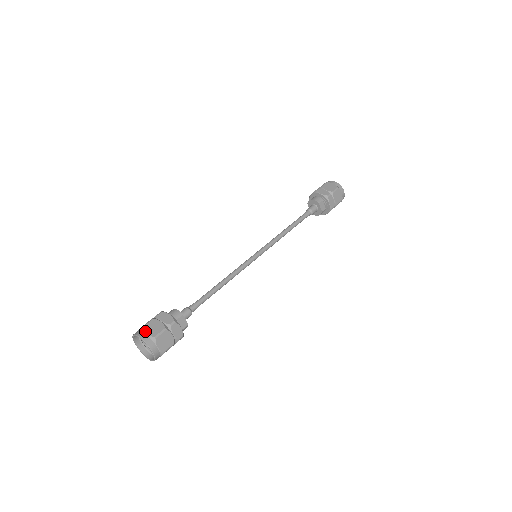
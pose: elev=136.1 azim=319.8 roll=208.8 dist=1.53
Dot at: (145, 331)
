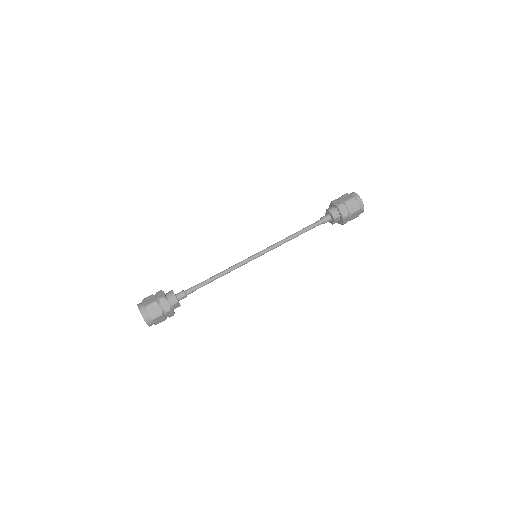
Dot at: (147, 311)
